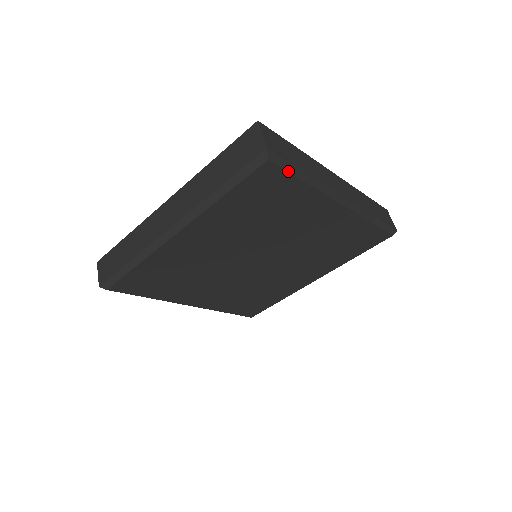
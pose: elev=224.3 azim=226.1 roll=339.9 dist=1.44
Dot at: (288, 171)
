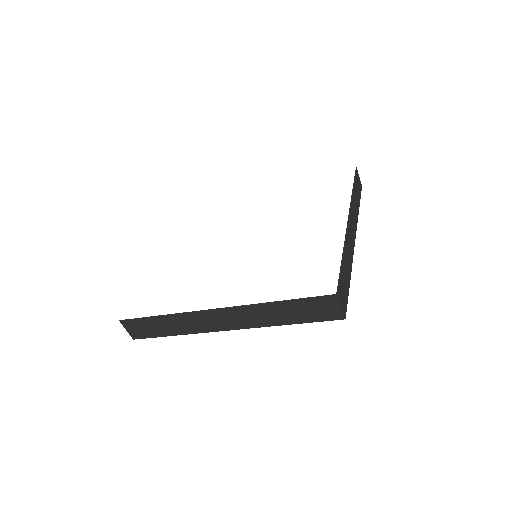
Dot at: occluded
